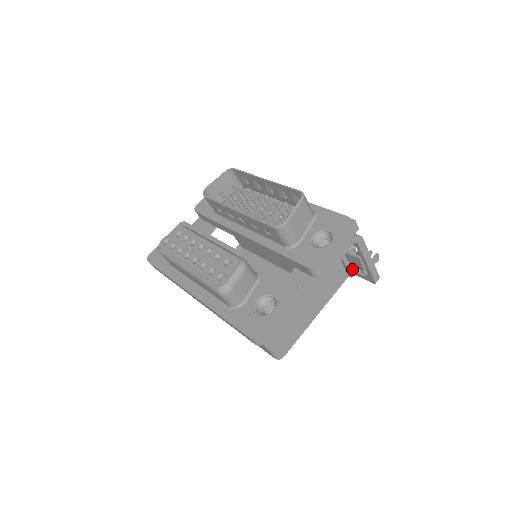
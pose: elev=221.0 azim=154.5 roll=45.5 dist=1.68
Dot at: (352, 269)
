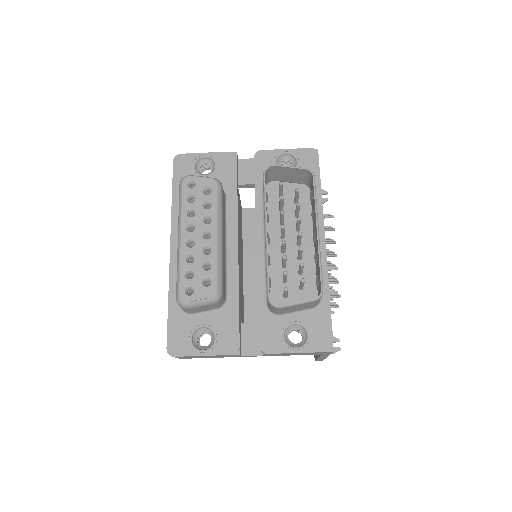
Dot at: occluded
